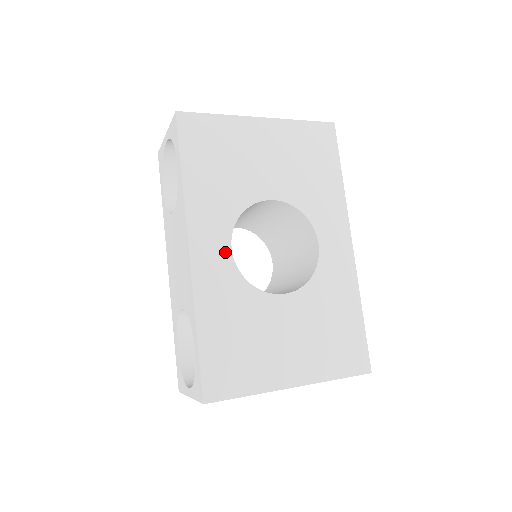
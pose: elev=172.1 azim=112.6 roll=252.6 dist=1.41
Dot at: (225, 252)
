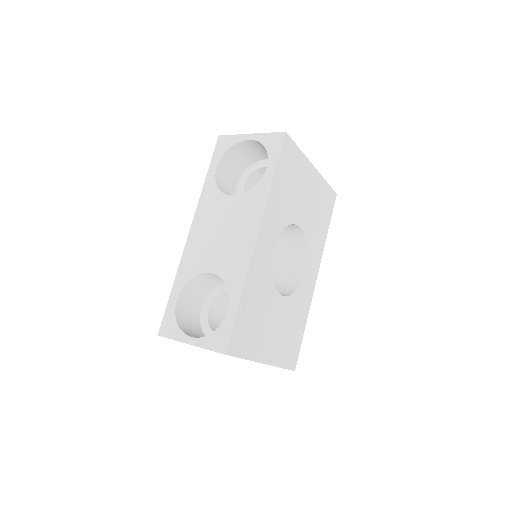
Dot at: (271, 249)
